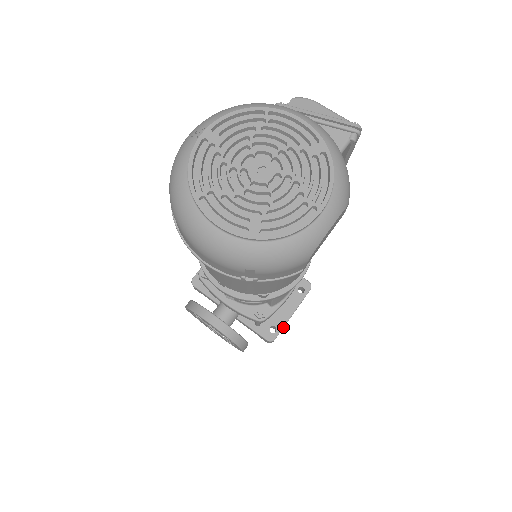
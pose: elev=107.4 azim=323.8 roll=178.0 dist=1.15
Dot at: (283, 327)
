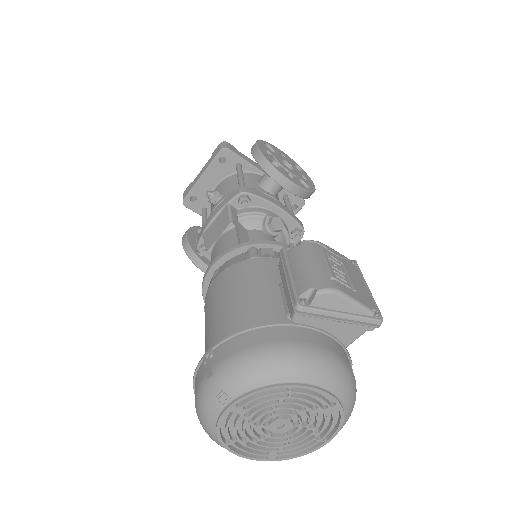
Dot at: occluded
